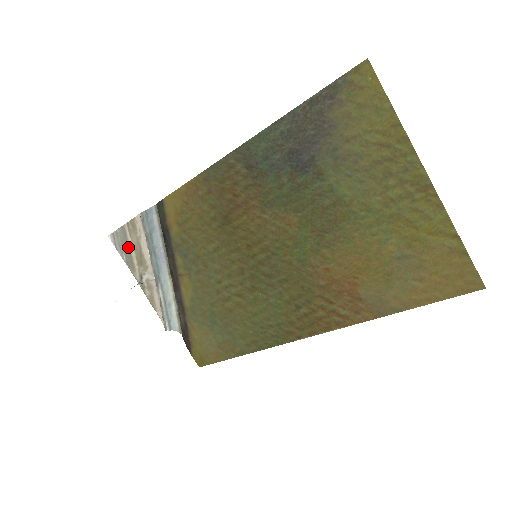
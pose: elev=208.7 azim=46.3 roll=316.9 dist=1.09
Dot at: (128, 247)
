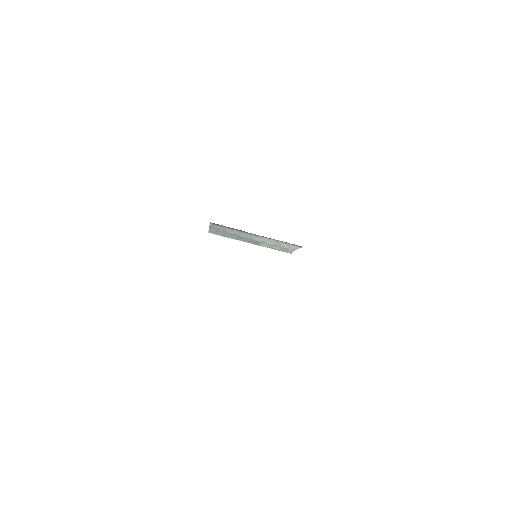
Dot at: occluded
